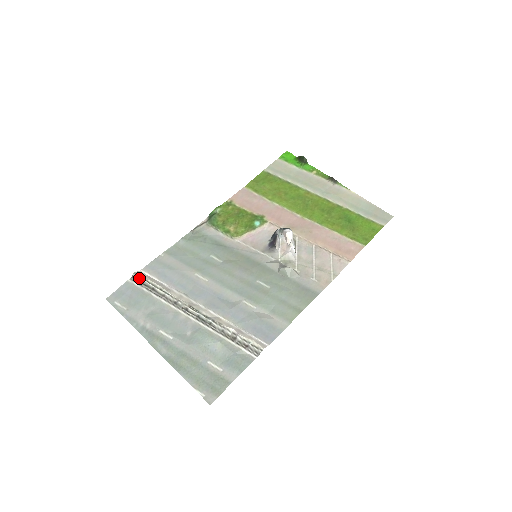
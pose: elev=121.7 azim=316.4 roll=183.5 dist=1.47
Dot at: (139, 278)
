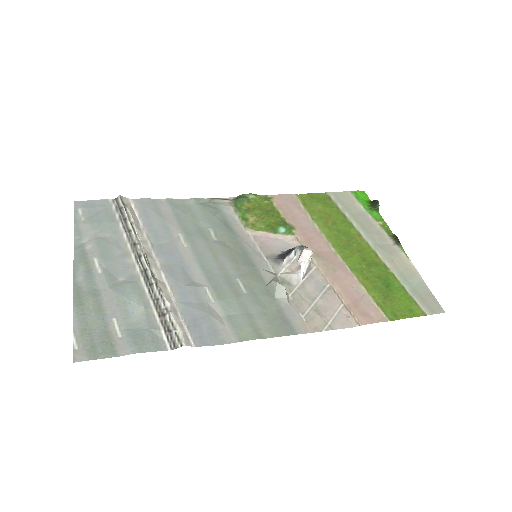
Dot at: (121, 202)
